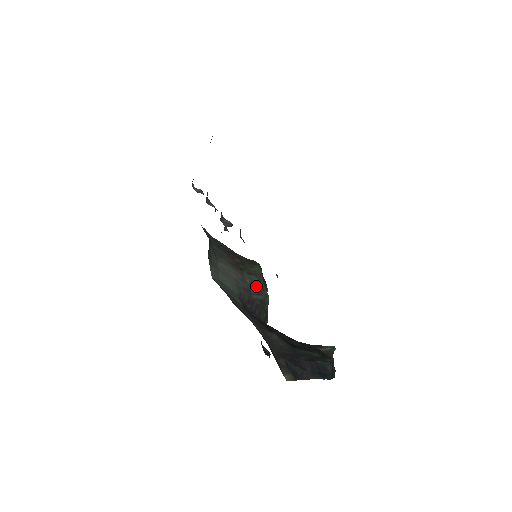
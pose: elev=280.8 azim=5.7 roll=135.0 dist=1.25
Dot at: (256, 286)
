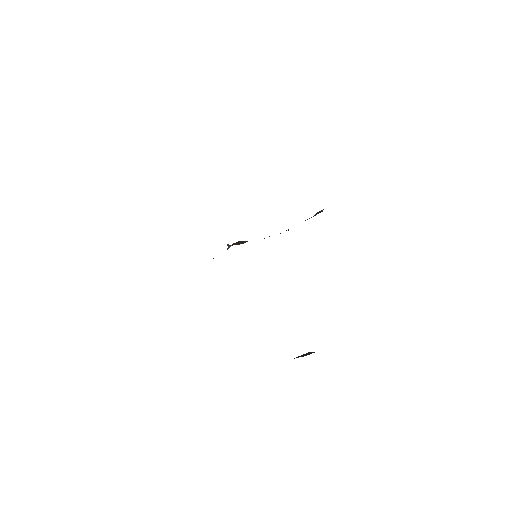
Dot at: occluded
